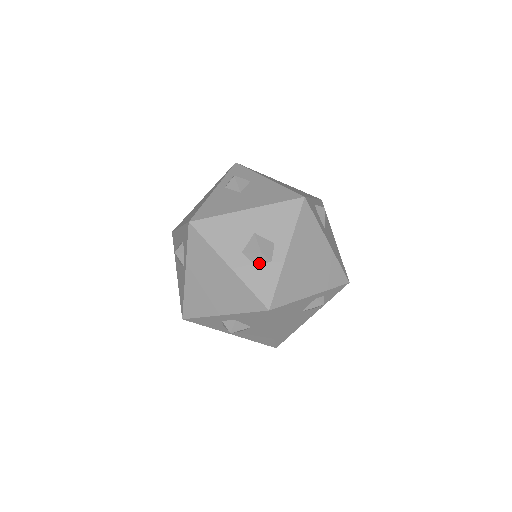
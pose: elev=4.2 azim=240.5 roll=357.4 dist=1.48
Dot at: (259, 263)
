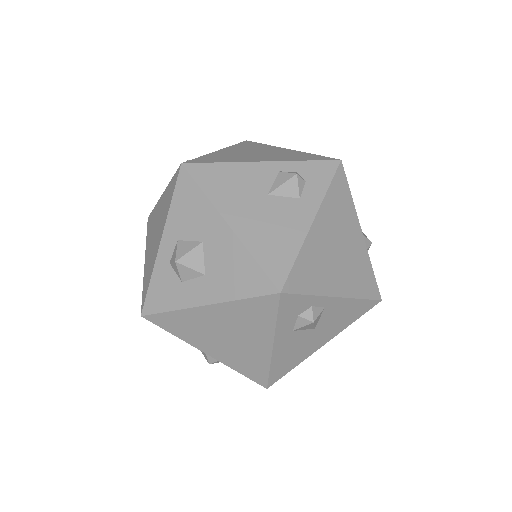
Dot at: occluded
